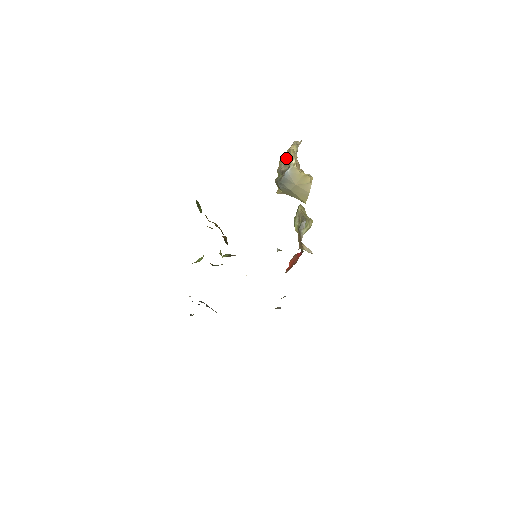
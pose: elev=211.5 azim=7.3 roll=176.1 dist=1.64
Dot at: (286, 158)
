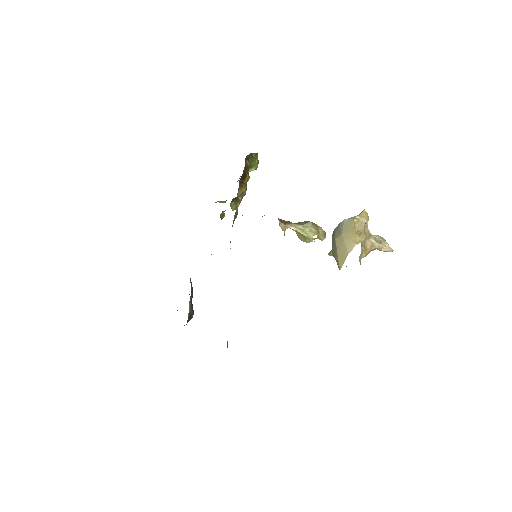
Dot at: occluded
